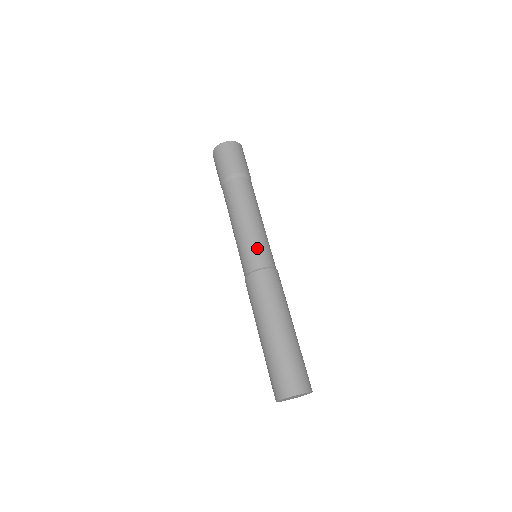
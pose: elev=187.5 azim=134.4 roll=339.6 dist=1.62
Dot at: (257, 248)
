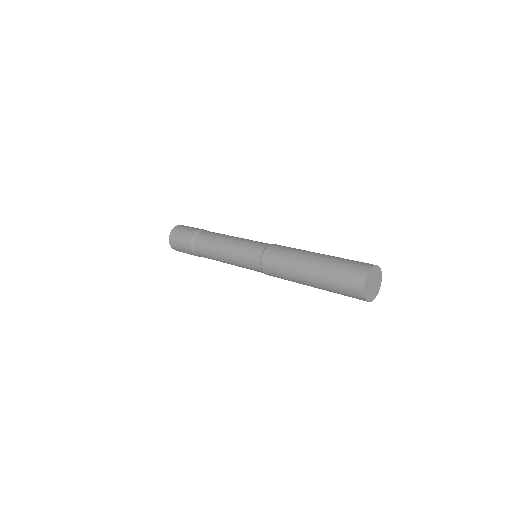
Dot at: (257, 241)
